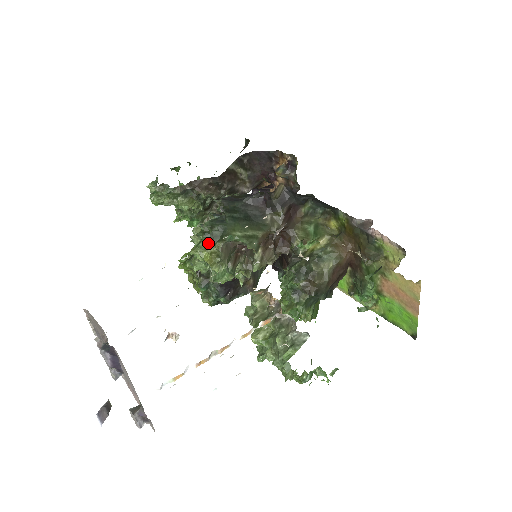
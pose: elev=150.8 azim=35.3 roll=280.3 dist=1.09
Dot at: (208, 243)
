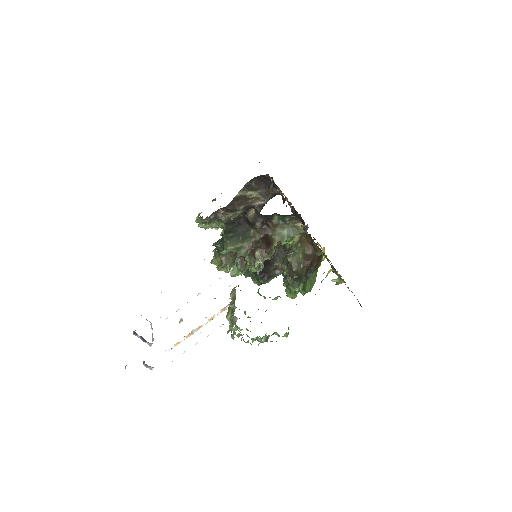
Dot at: (217, 256)
